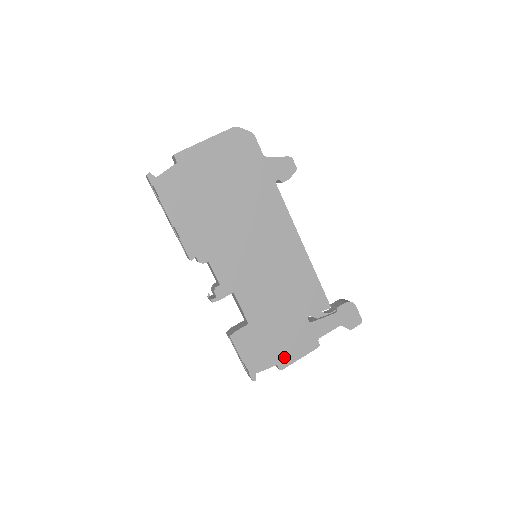
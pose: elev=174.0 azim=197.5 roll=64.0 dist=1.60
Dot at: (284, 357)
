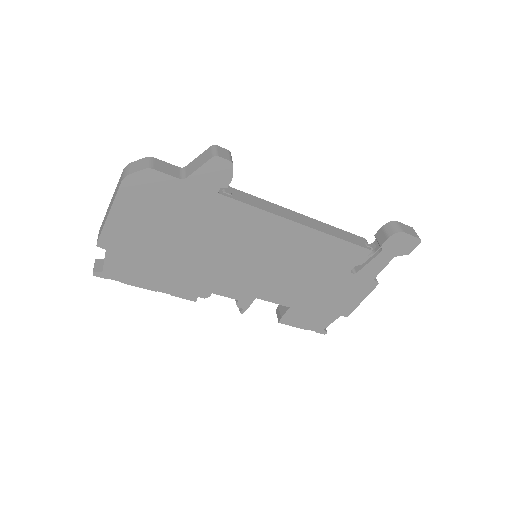
Dot at: (344, 308)
